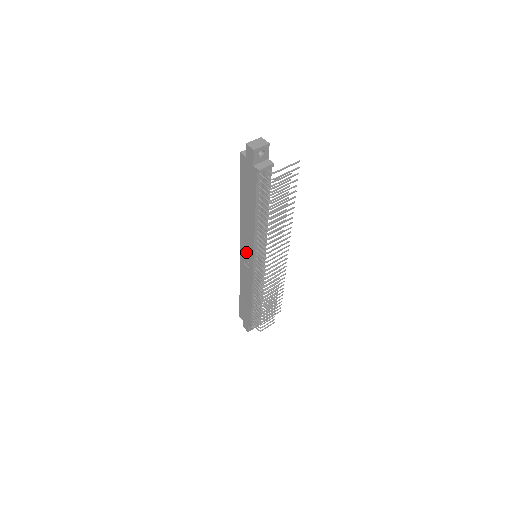
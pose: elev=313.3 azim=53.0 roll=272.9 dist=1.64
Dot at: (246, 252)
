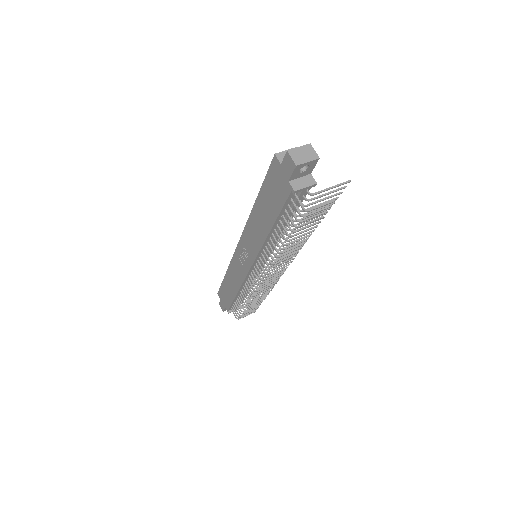
Dot at: (245, 251)
